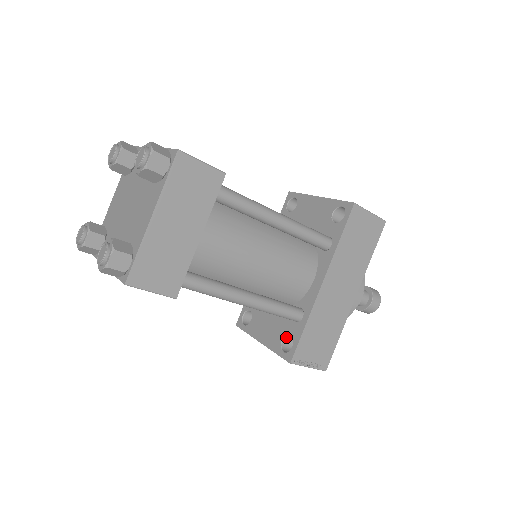
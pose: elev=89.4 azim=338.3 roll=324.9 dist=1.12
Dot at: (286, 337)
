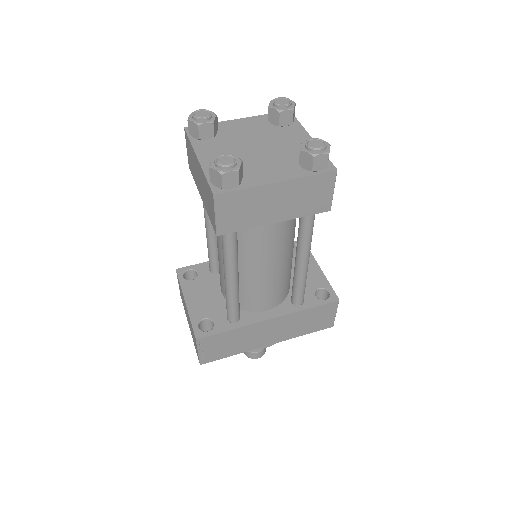
Dot at: (209, 320)
